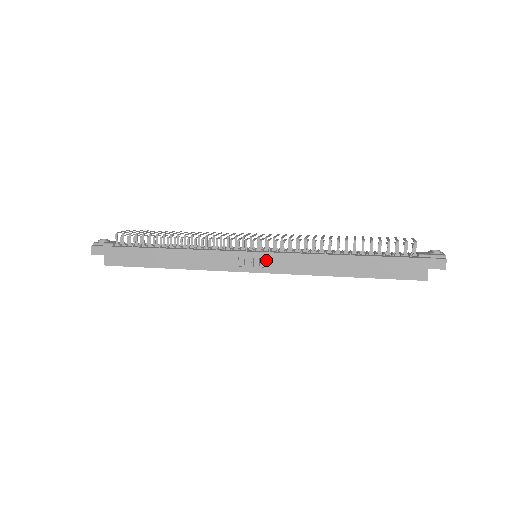
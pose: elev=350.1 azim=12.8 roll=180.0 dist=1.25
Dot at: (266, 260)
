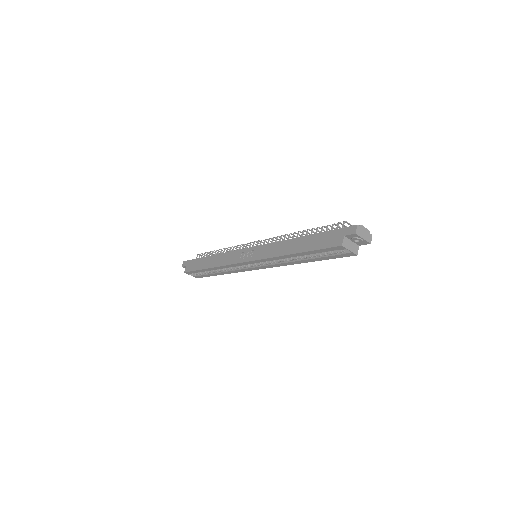
Dot at: (254, 252)
